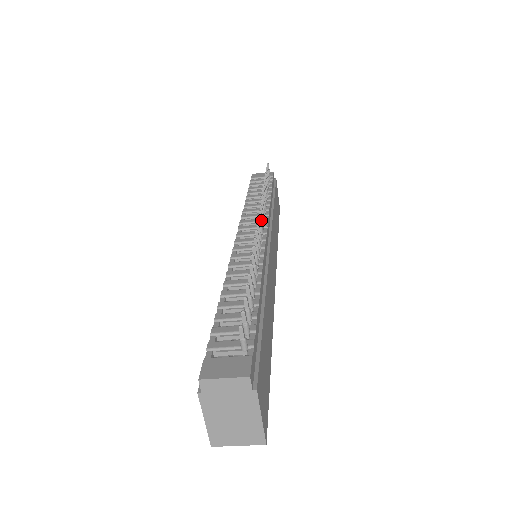
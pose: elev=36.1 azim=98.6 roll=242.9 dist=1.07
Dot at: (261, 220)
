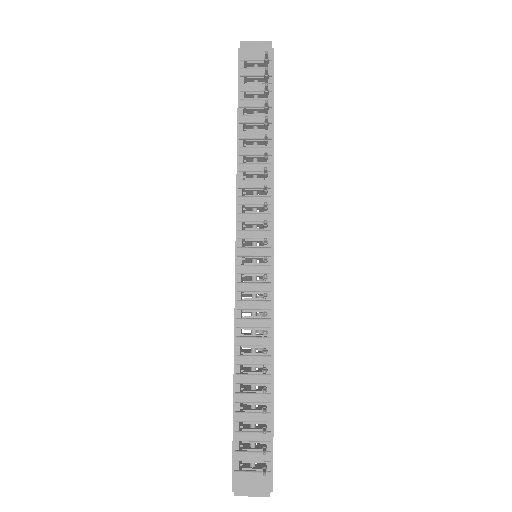
Dot at: (266, 243)
